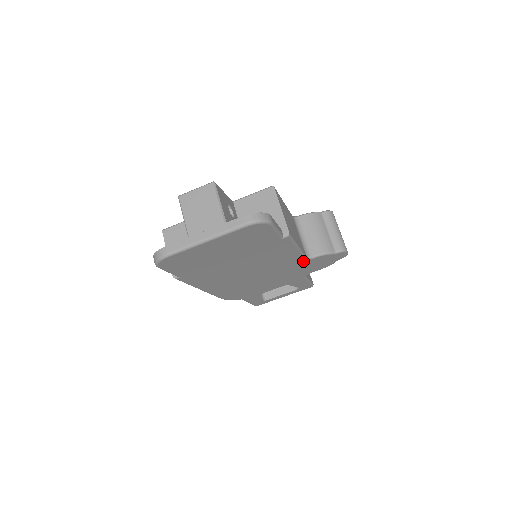
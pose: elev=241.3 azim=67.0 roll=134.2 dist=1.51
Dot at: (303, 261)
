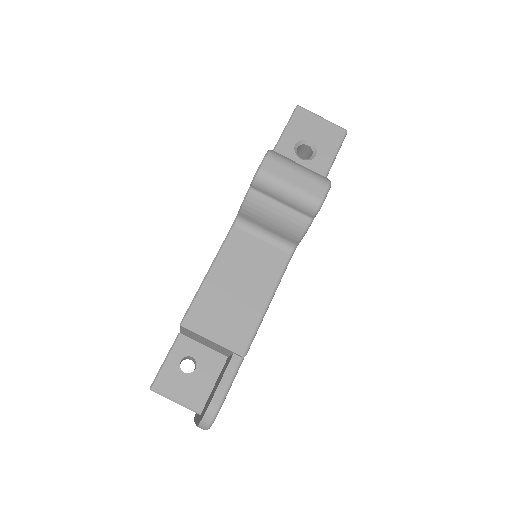
Dot at: (294, 250)
